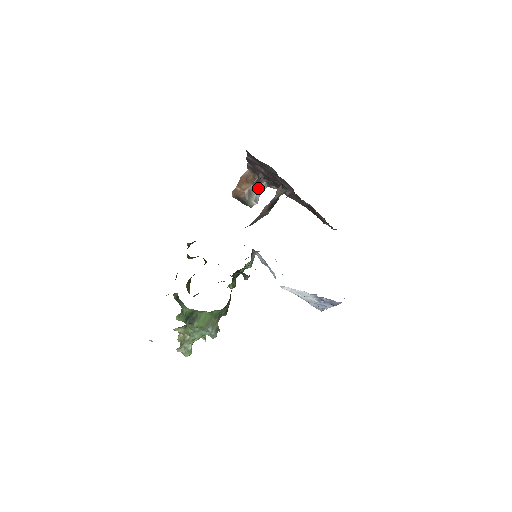
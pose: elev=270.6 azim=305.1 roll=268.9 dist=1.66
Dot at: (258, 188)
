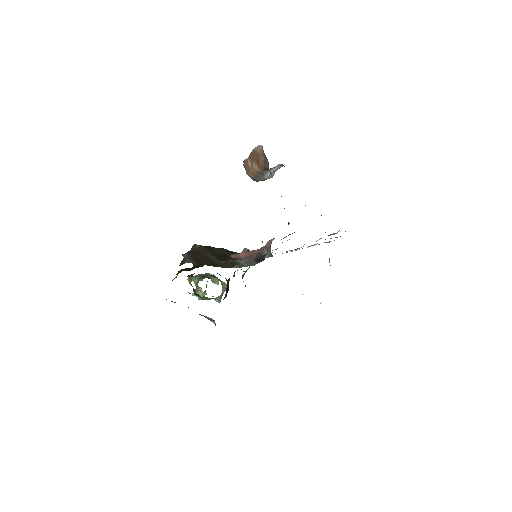
Dot at: (271, 169)
